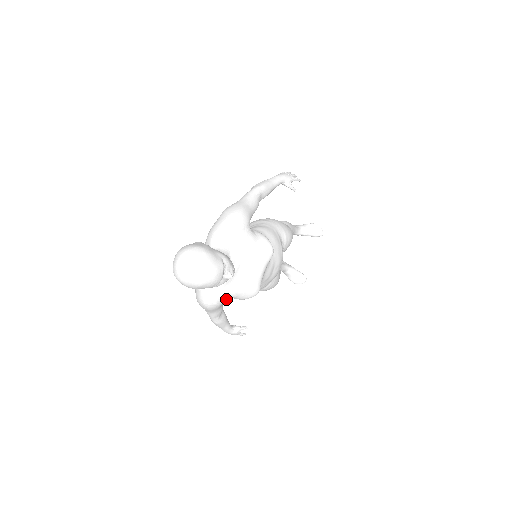
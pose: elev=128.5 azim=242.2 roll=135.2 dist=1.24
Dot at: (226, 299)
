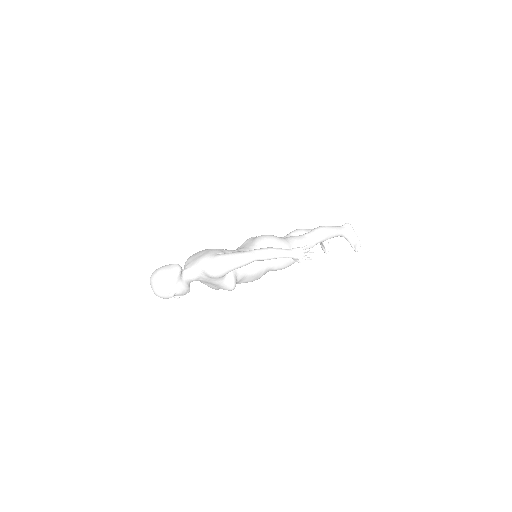
Dot at: occluded
